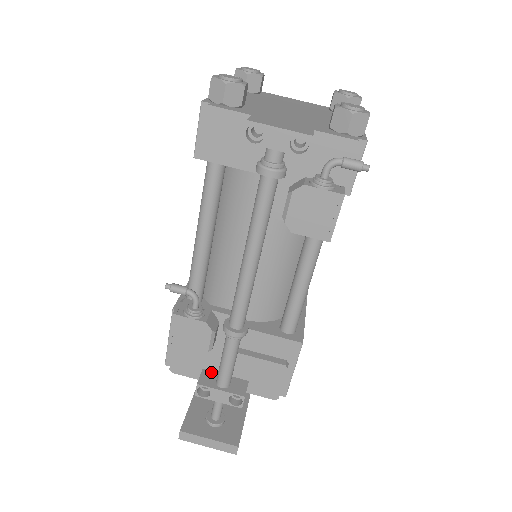
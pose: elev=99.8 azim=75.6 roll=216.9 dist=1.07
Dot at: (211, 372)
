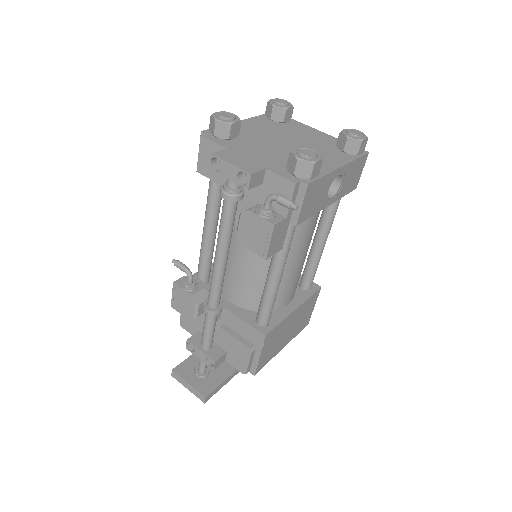
Dot at: occluded
